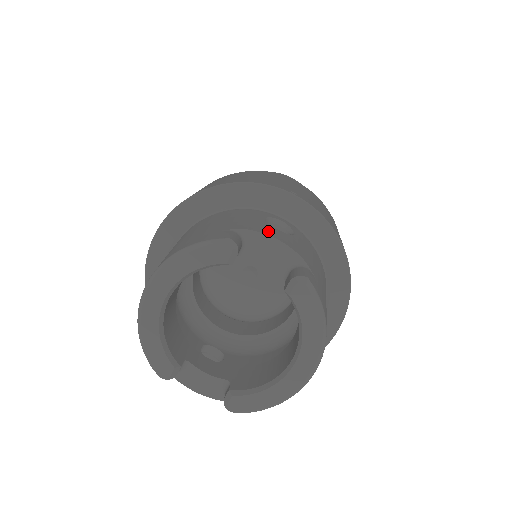
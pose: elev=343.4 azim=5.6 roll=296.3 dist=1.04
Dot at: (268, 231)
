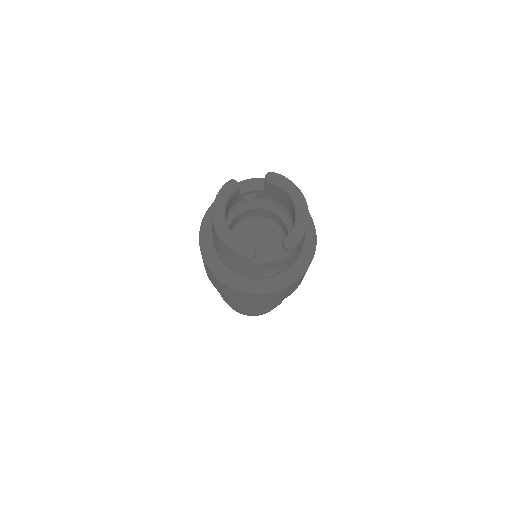
Dot at: occluded
